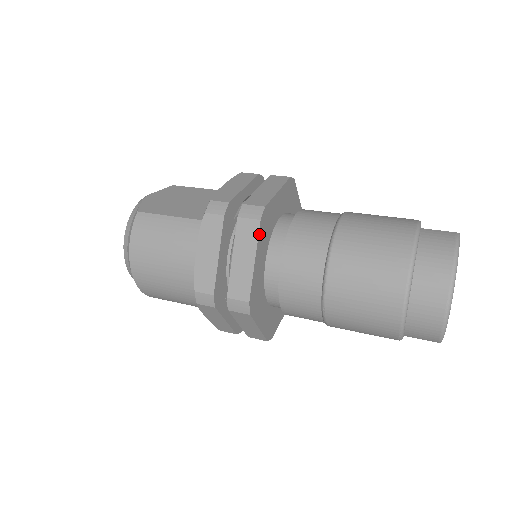
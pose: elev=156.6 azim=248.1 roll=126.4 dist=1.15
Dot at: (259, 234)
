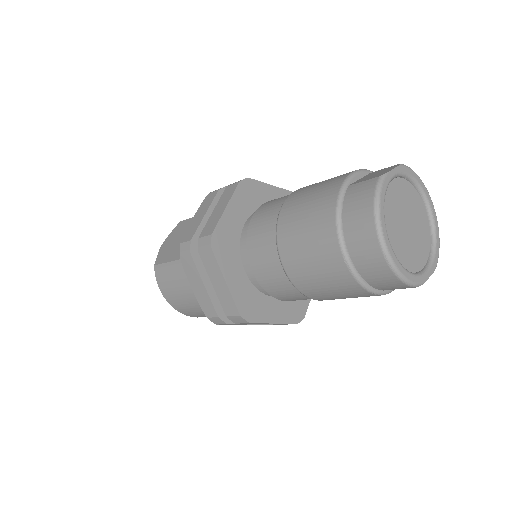
Dot at: (218, 259)
